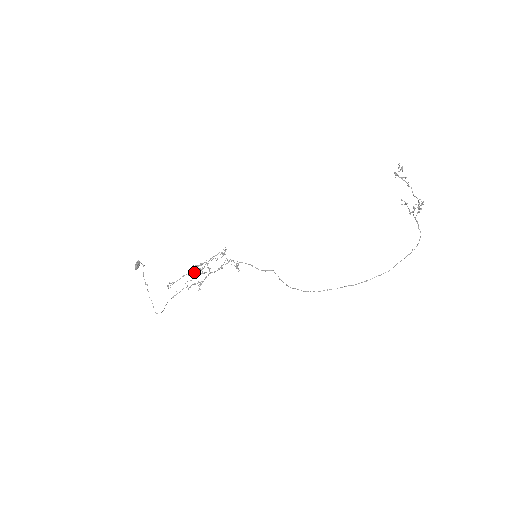
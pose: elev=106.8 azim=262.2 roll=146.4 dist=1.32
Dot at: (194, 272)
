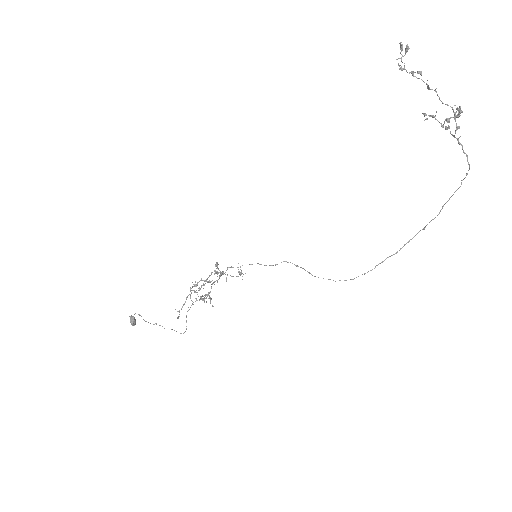
Dot at: occluded
